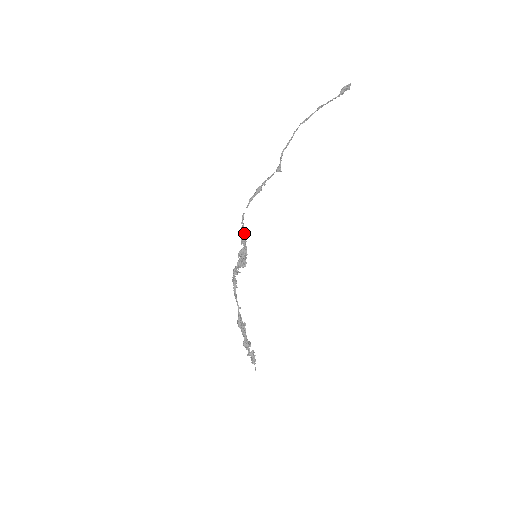
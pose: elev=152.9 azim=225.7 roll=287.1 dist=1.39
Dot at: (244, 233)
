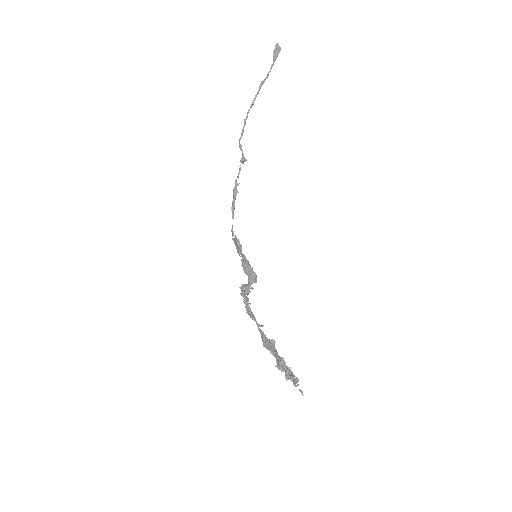
Dot at: (235, 242)
